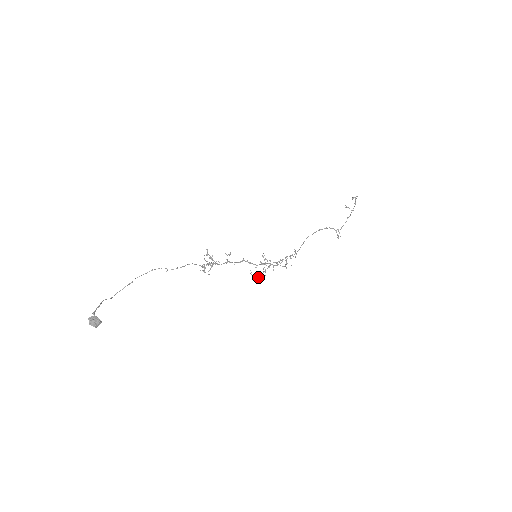
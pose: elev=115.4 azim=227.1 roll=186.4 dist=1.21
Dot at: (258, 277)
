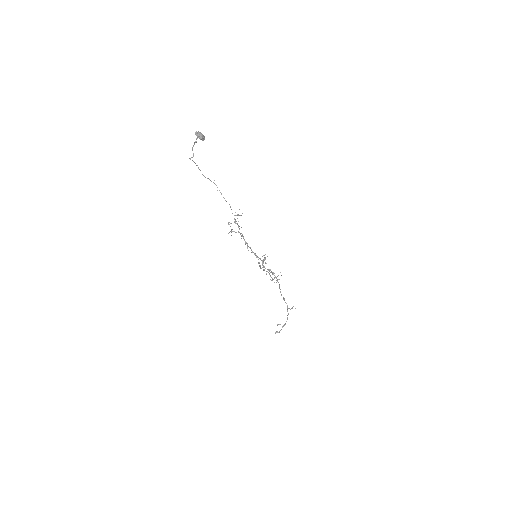
Dot at: (260, 265)
